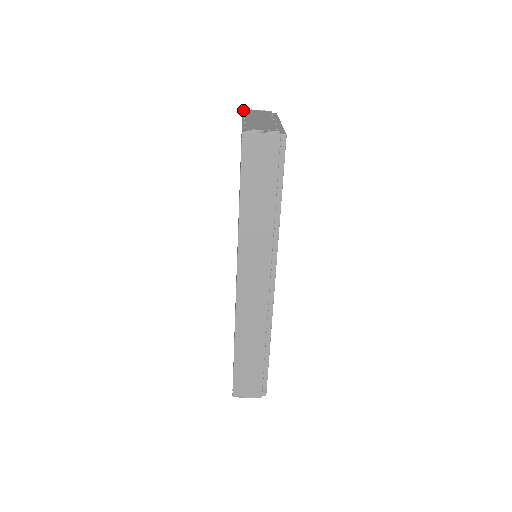
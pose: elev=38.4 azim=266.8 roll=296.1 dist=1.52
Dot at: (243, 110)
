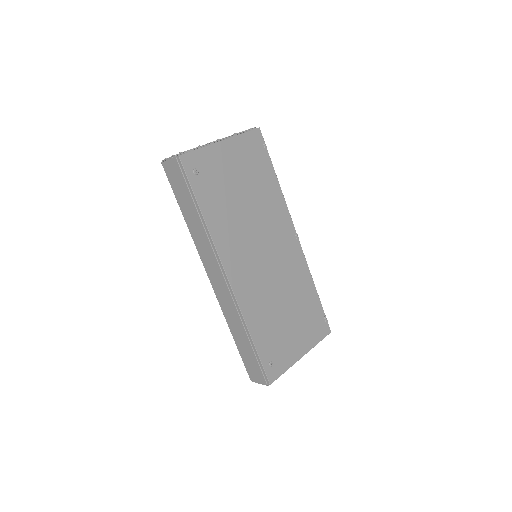
Dot at: occluded
